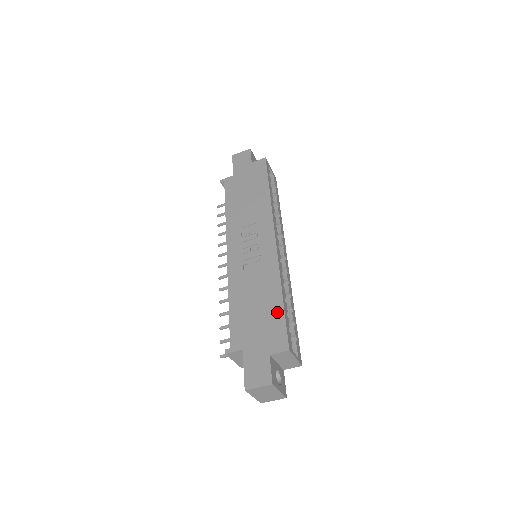
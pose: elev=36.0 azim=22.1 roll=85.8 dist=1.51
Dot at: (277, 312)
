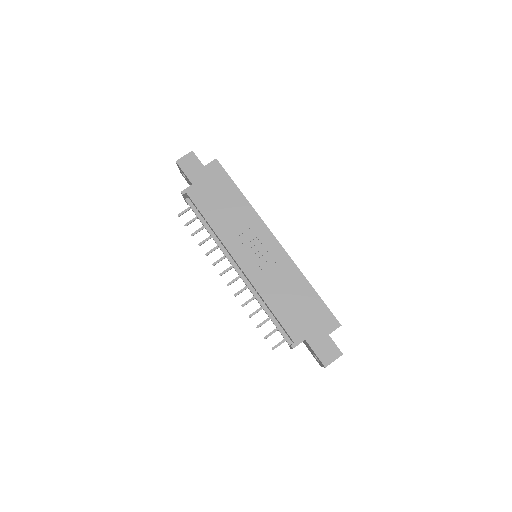
Dot at: (315, 301)
